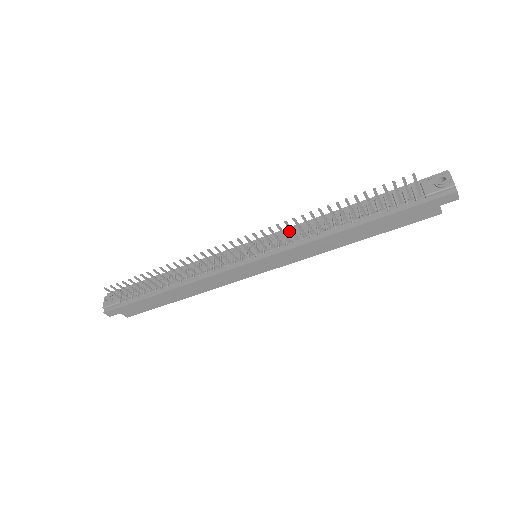
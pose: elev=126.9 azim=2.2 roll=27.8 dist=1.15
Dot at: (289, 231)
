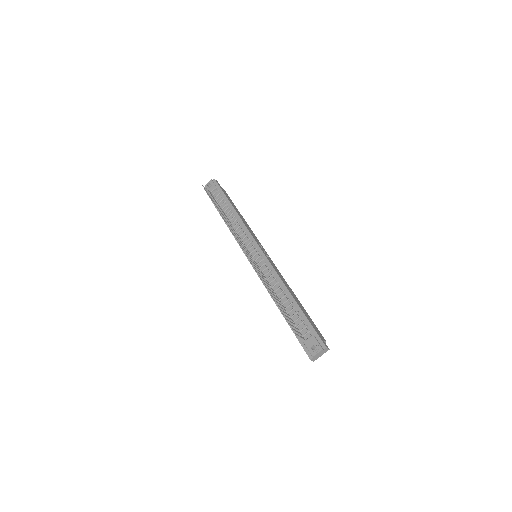
Dot at: (270, 268)
